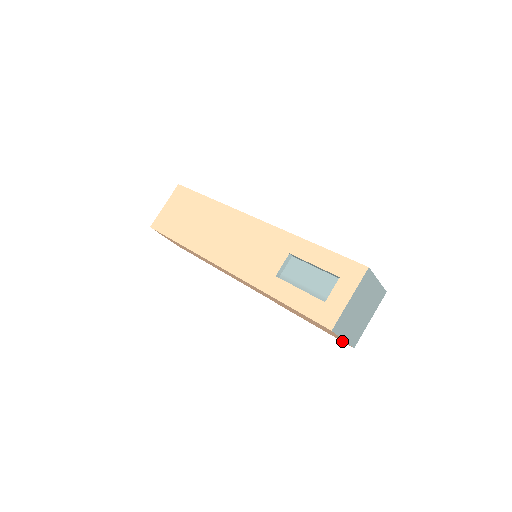
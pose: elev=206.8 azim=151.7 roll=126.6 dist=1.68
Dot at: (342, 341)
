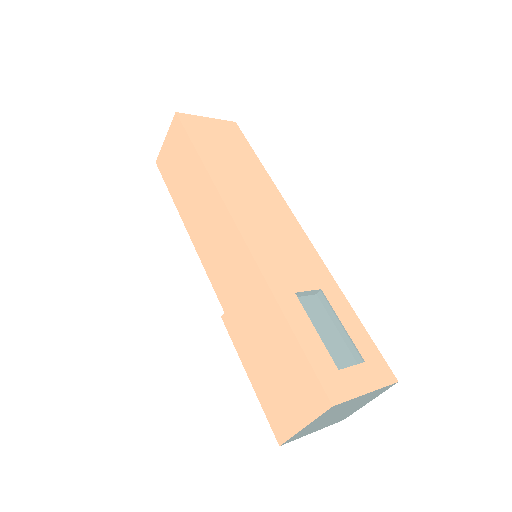
Dot at: (273, 426)
